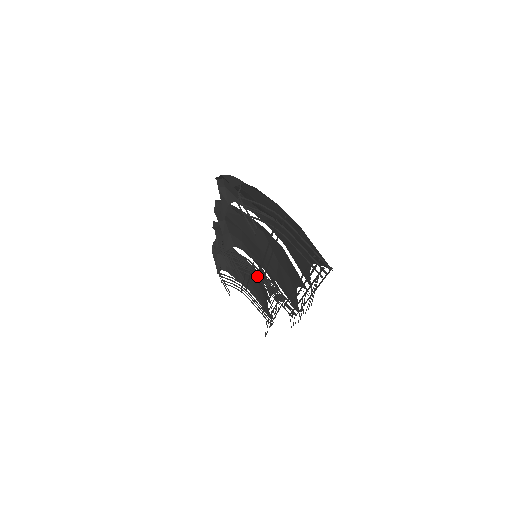
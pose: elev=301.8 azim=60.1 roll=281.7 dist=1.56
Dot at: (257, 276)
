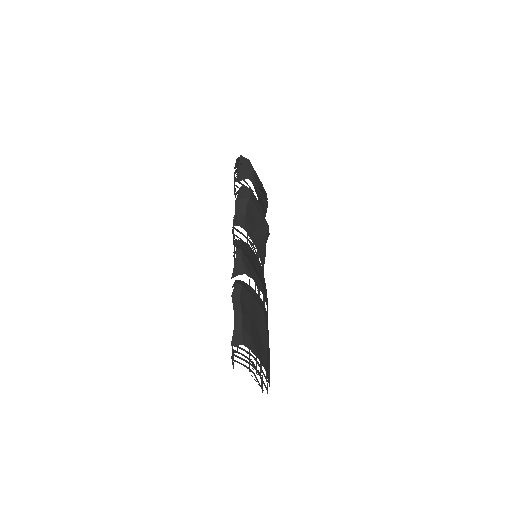
Dot at: occluded
